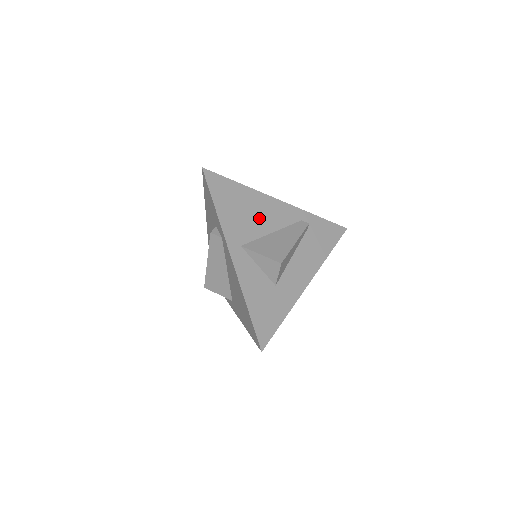
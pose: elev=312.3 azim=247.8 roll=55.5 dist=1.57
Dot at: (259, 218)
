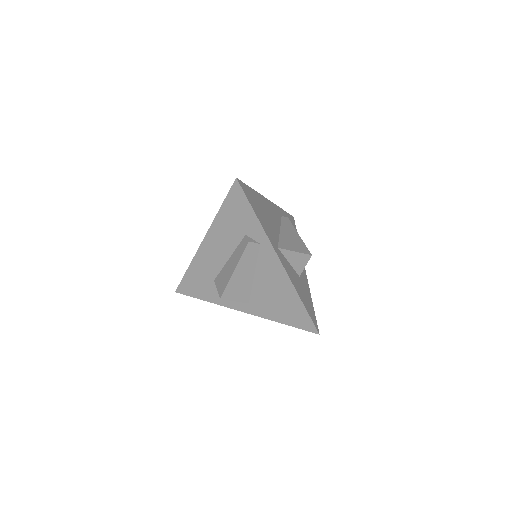
Dot at: (271, 219)
